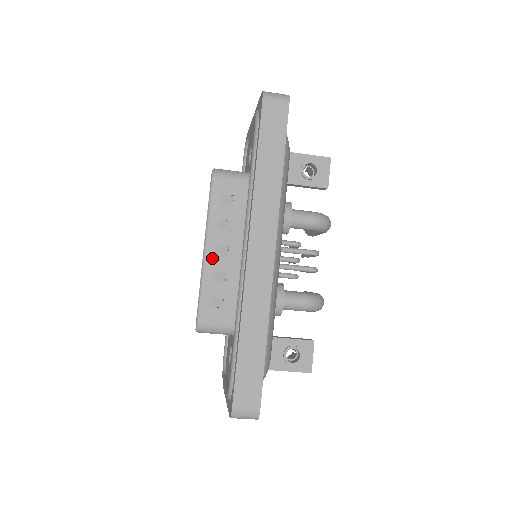
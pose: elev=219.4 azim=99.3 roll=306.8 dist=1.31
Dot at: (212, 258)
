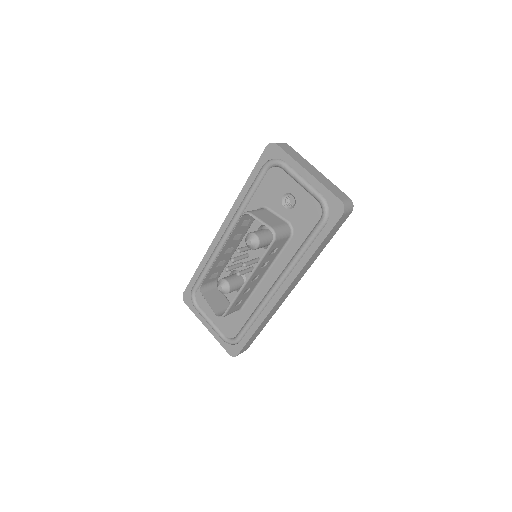
Dot at: (248, 284)
